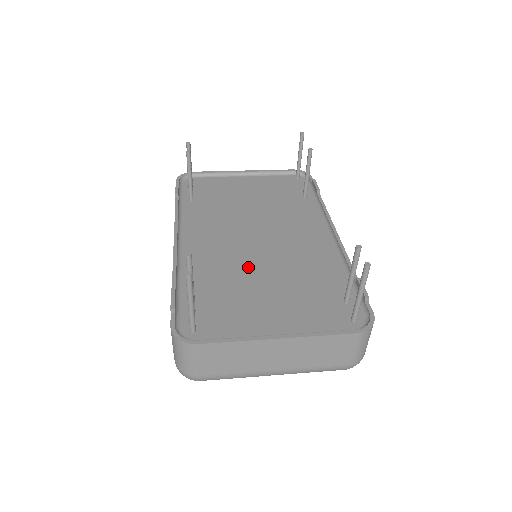
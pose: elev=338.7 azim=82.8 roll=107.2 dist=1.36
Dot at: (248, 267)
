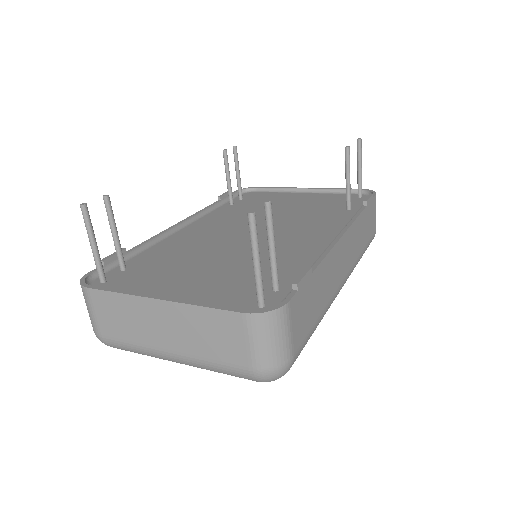
Dot at: (214, 250)
